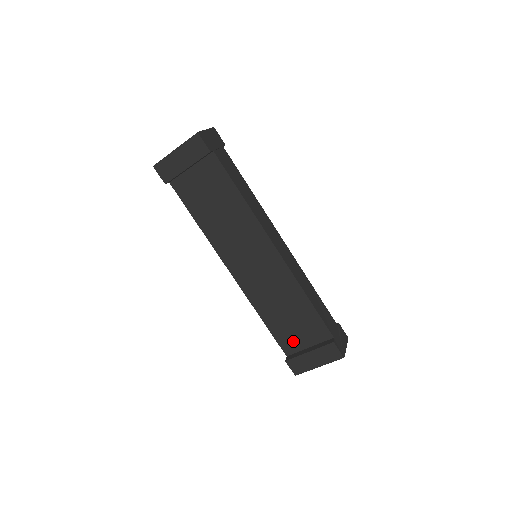
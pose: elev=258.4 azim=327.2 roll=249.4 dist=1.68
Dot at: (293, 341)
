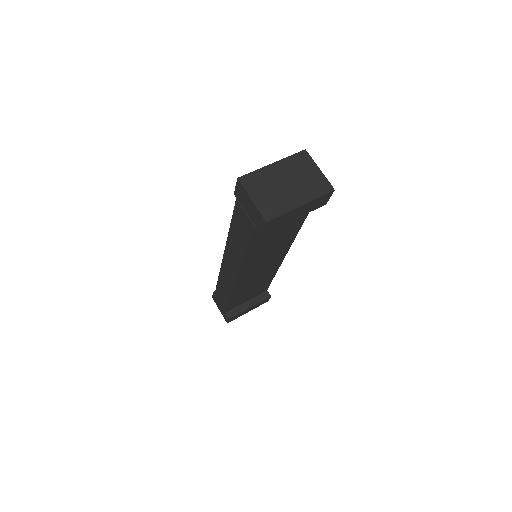
Dot at: (239, 303)
